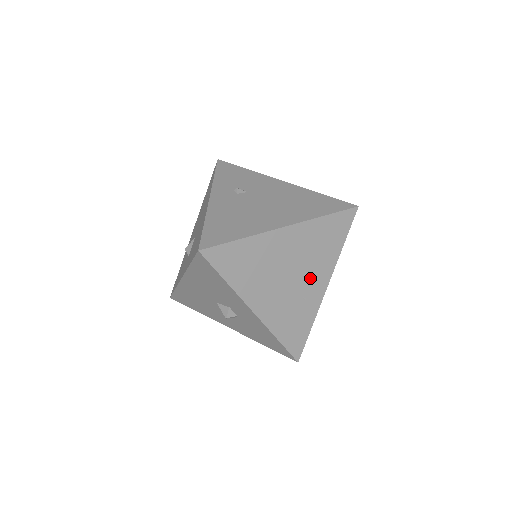
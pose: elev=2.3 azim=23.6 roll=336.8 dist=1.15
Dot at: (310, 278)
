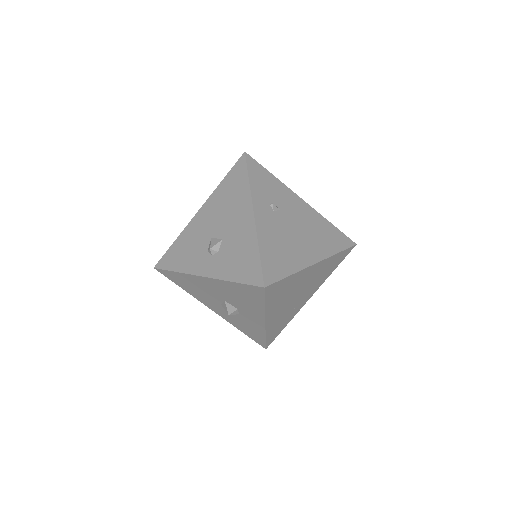
Dot at: (306, 295)
